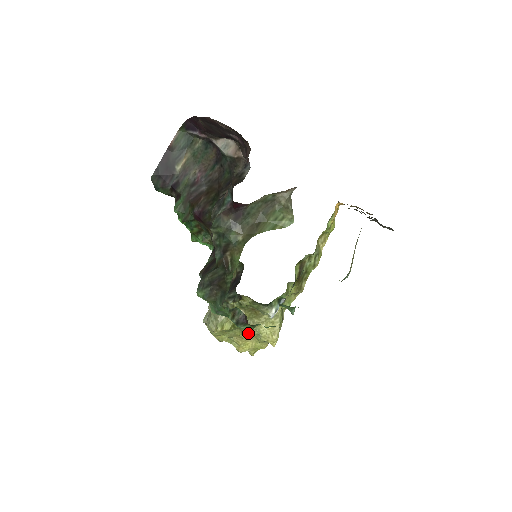
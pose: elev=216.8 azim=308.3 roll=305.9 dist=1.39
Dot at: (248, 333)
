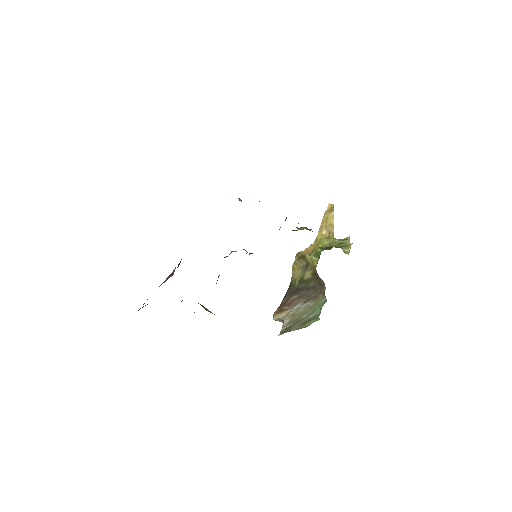
Dot at: occluded
